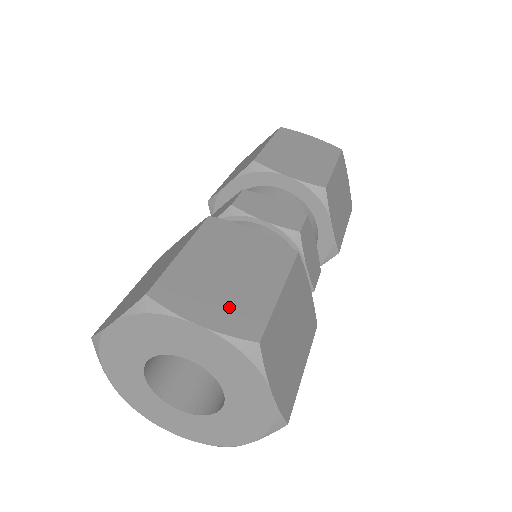
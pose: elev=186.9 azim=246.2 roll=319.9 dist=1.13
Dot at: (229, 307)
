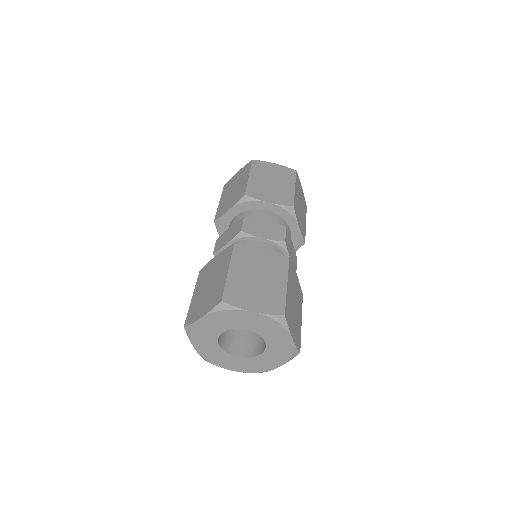
Dot at: (264, 299)
